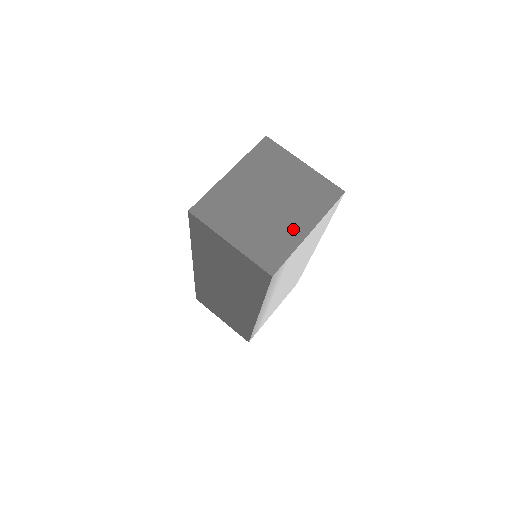
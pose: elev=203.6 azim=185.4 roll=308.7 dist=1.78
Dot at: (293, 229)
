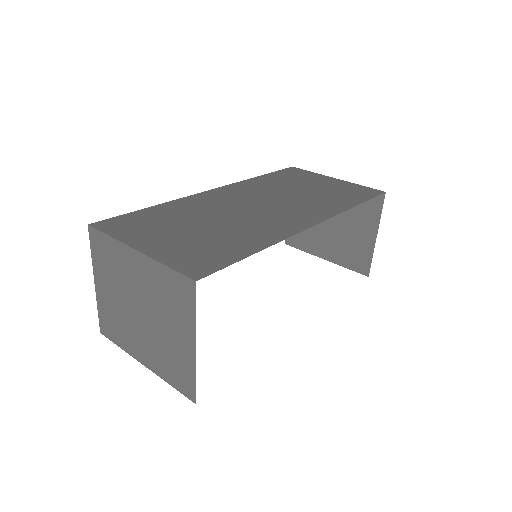
Dot at: (135, 345)
